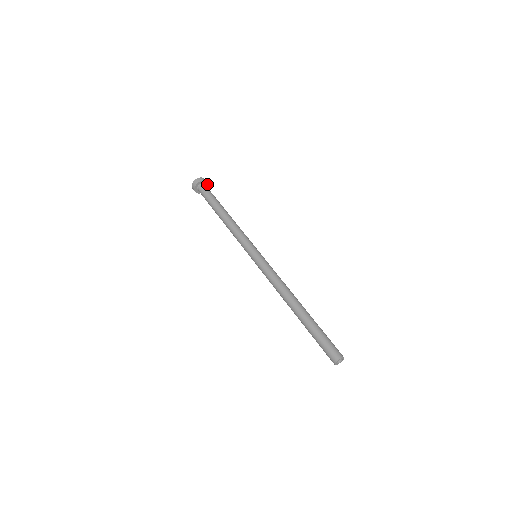
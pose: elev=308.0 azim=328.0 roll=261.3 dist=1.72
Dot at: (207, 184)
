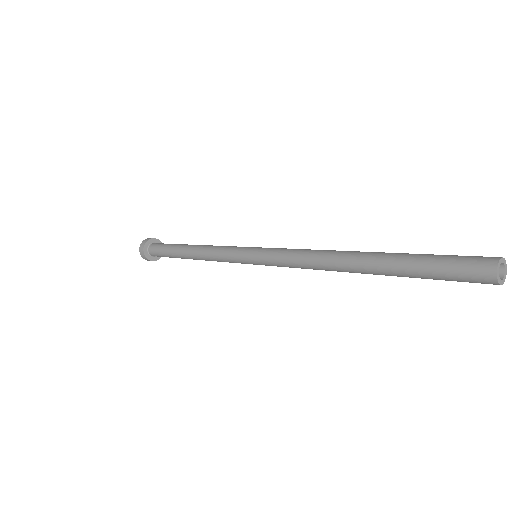
Dot at: occluded
